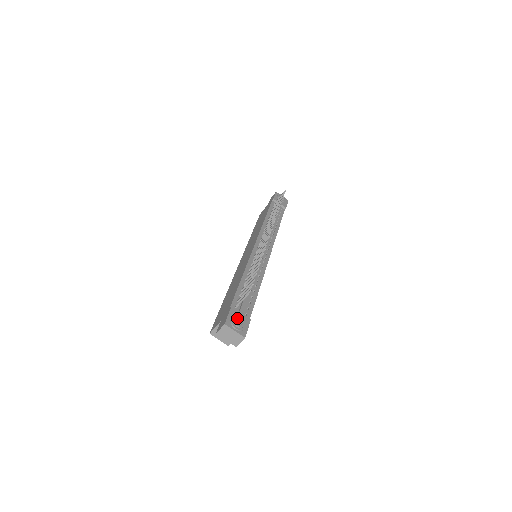
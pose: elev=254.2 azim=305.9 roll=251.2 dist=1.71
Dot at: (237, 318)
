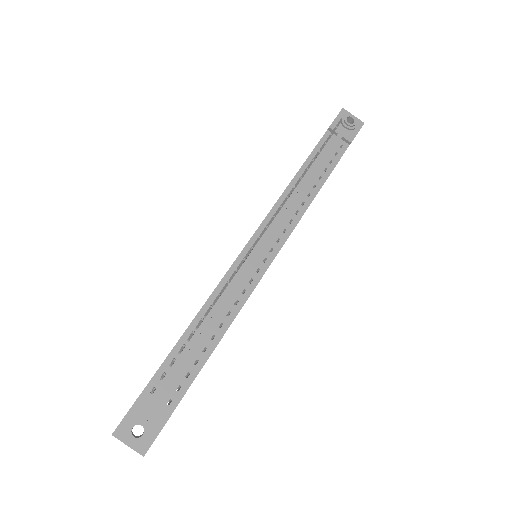
Dot at: (136, 423)
